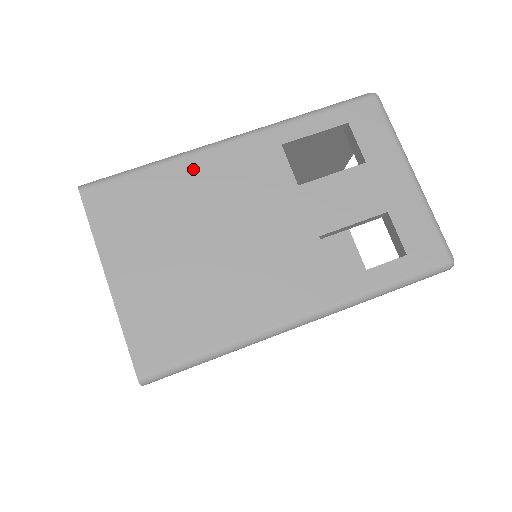
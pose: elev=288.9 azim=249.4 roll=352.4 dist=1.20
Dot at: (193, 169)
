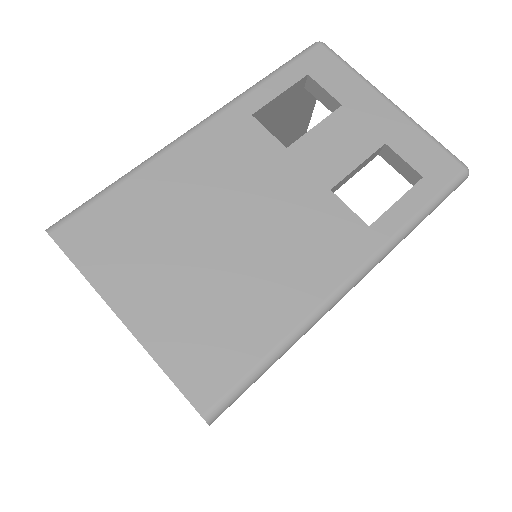
Dot at: (170, 168)
